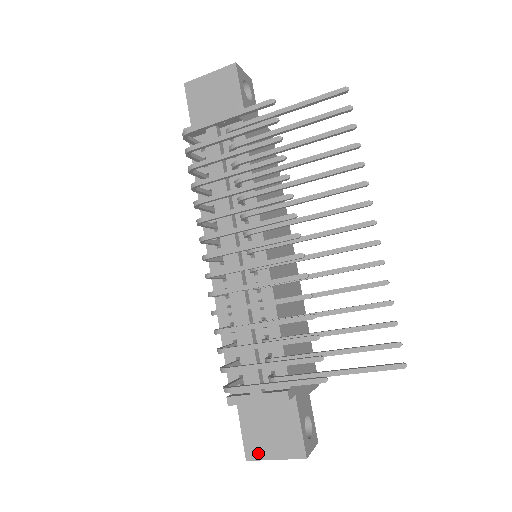
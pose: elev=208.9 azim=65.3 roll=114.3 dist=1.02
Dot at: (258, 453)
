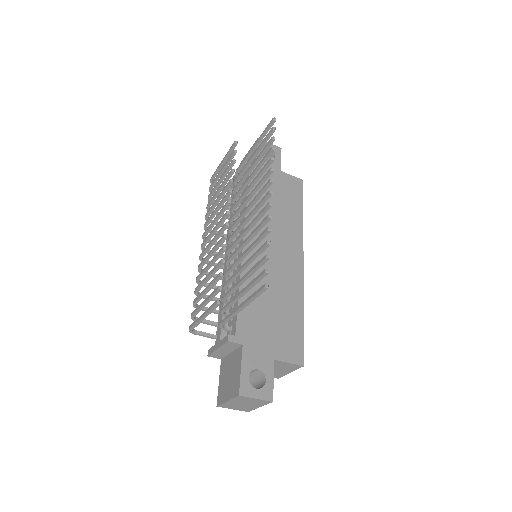
Dot at: (222, 398)
